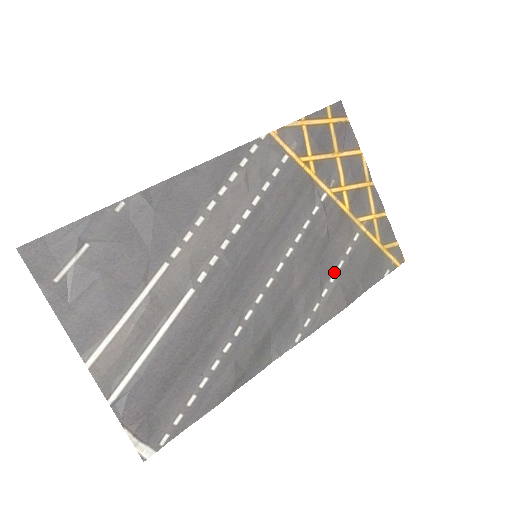
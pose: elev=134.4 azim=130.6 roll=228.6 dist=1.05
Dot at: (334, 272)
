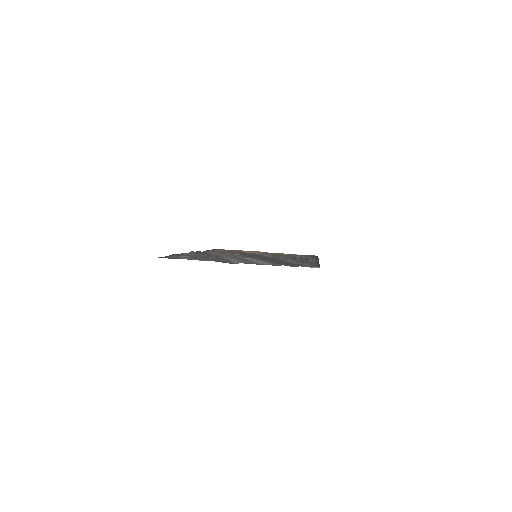
Dot at: occluded
